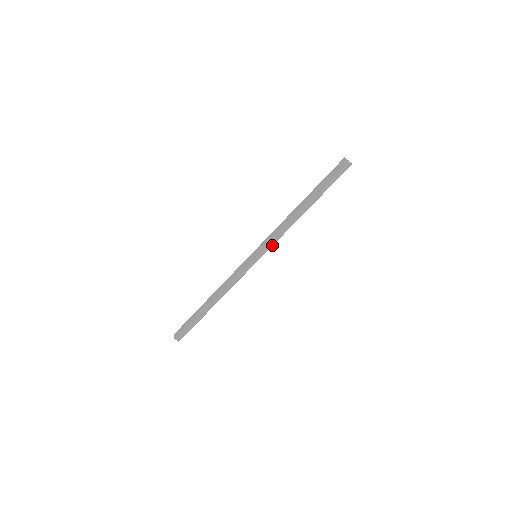
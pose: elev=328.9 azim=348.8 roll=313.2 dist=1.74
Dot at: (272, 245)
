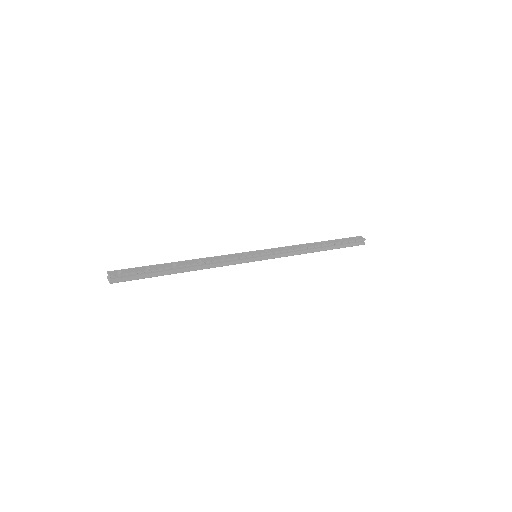
Dot at: (277, 257)
